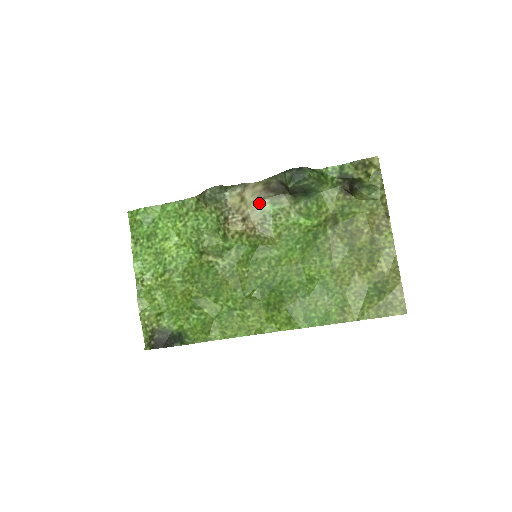
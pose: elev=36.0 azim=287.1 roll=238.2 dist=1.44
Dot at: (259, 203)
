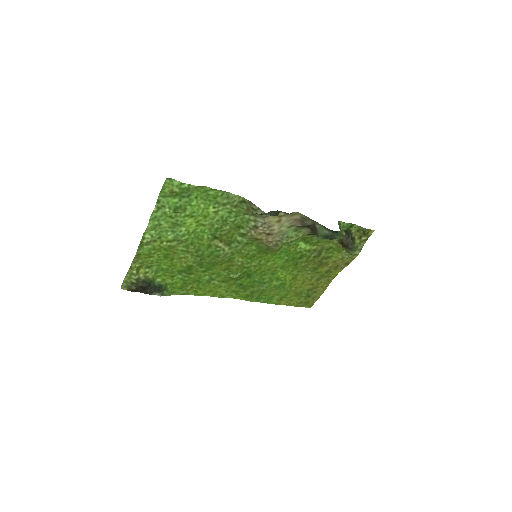
Dot at: (288, 228)
